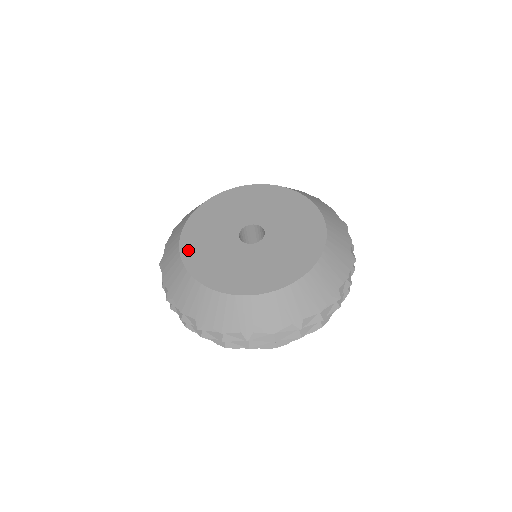
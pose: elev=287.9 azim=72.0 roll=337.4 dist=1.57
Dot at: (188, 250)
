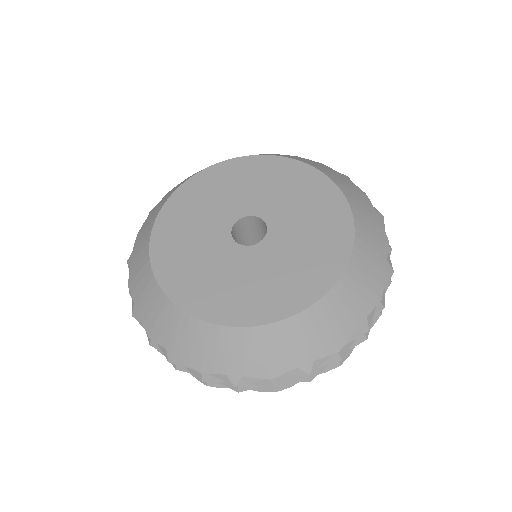
Dot at: (168, 215)
